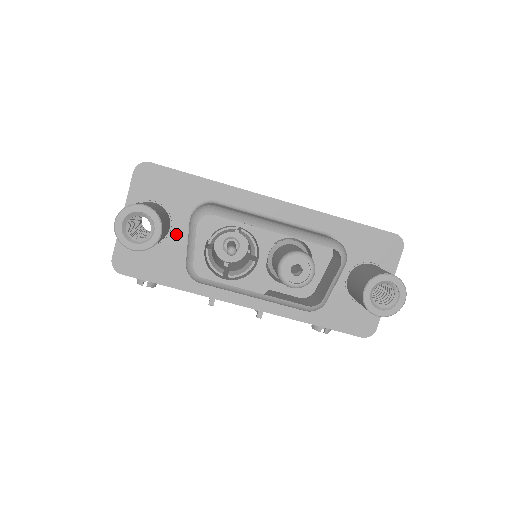
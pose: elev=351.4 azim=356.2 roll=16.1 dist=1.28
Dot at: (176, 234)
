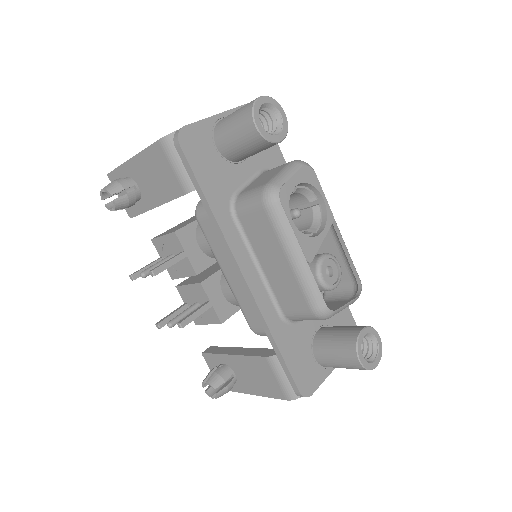
Dot at: (242, 169)
